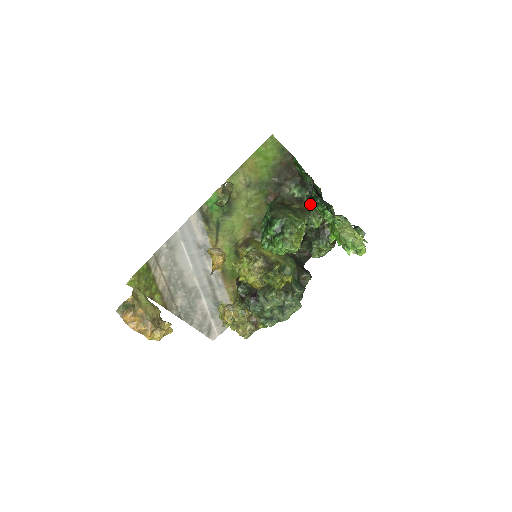
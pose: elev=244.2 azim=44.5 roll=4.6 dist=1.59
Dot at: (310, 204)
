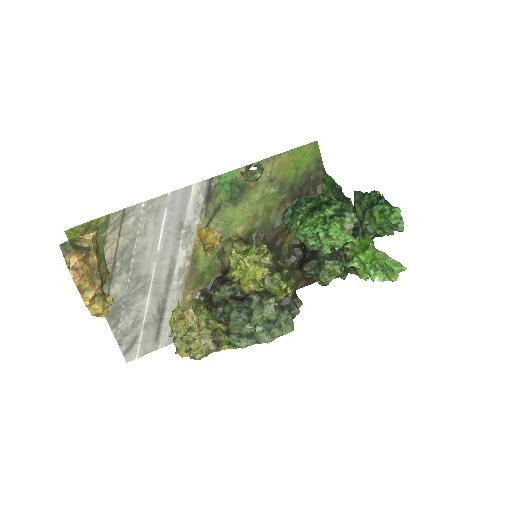
Dot at: occluded
